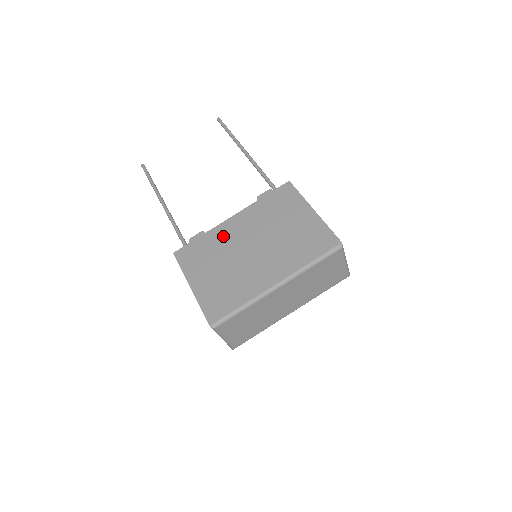
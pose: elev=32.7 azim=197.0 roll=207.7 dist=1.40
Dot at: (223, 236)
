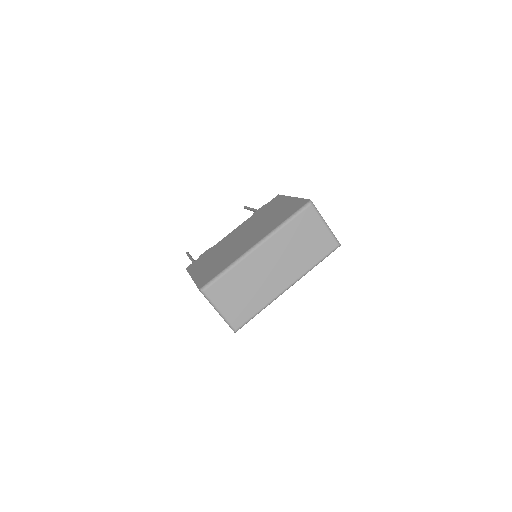
Dot at: (224, 242)
